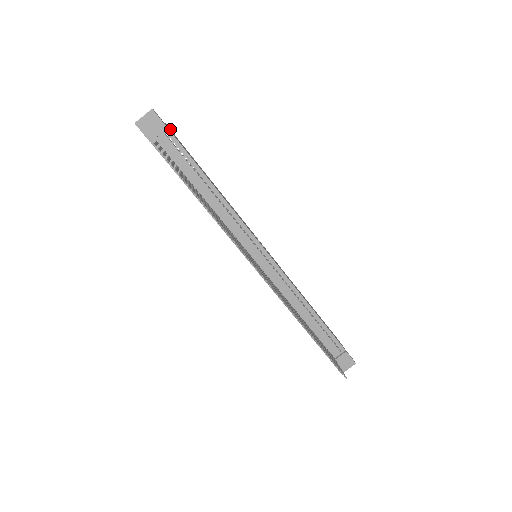
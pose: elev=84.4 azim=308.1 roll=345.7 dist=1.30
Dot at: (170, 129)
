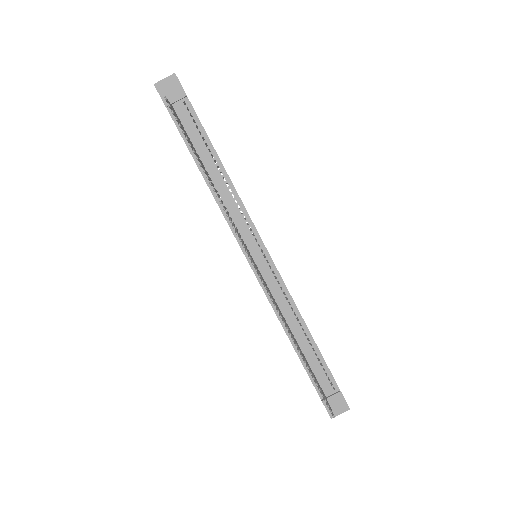
Dot at: occluded
